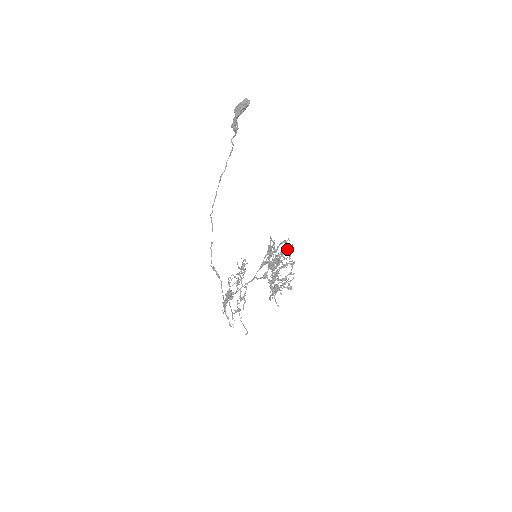
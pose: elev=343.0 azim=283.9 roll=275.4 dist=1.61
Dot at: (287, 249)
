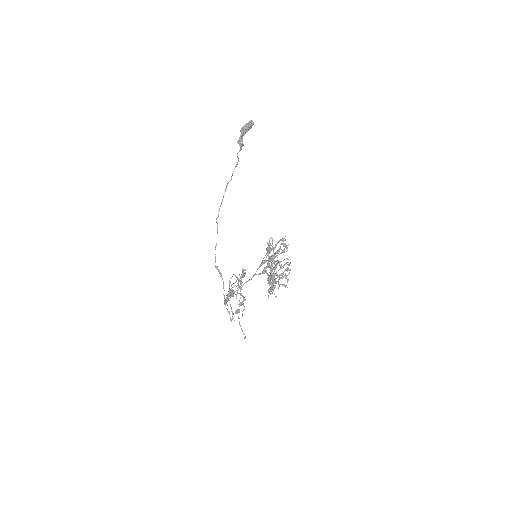
Dot at: (284, 248)
